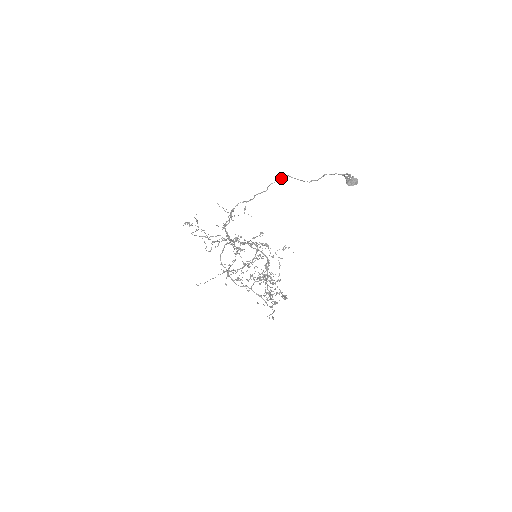
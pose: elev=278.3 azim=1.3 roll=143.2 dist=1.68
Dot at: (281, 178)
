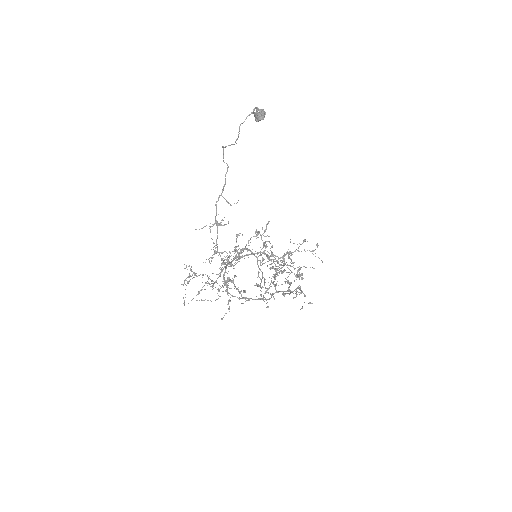
Dot at: (223, 149)
